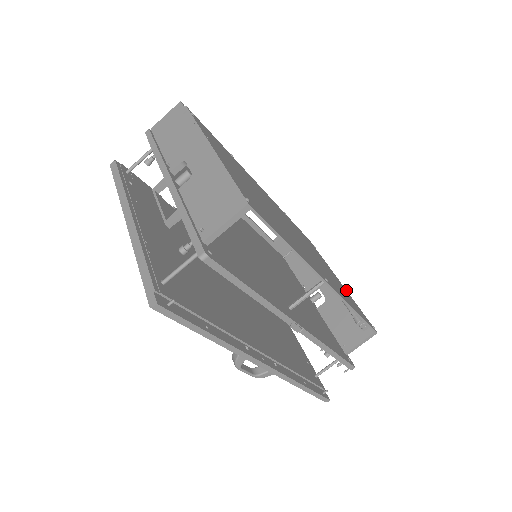
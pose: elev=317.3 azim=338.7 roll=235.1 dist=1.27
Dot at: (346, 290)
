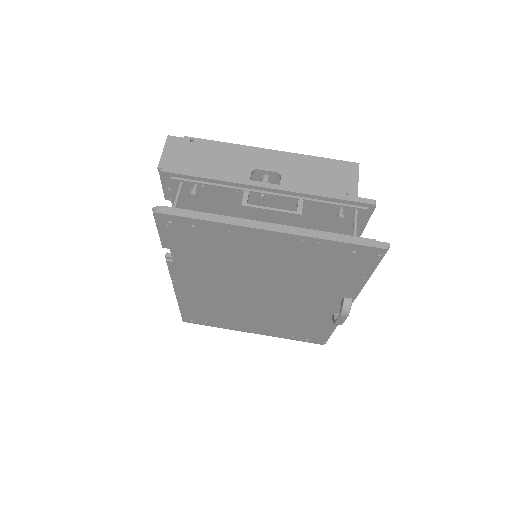
Dot at: occluded
